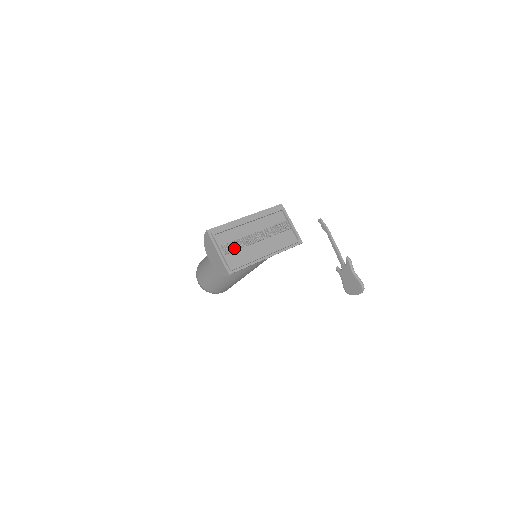
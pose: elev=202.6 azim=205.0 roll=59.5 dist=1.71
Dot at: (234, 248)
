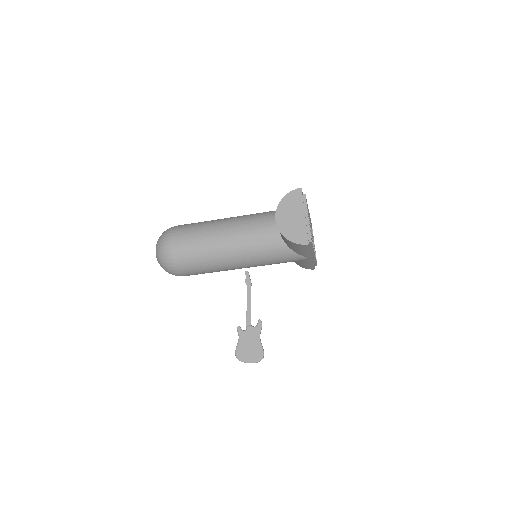
Dot at: occluded
